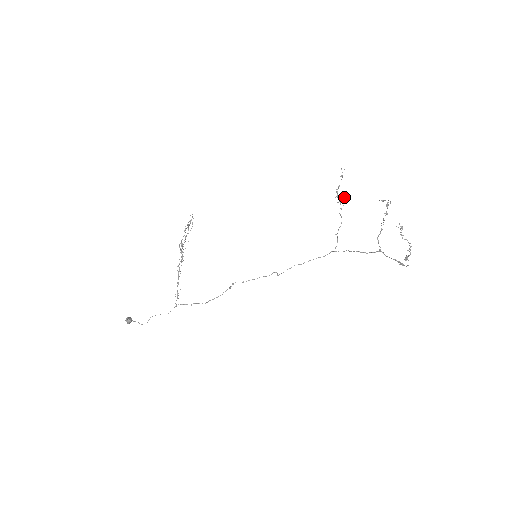
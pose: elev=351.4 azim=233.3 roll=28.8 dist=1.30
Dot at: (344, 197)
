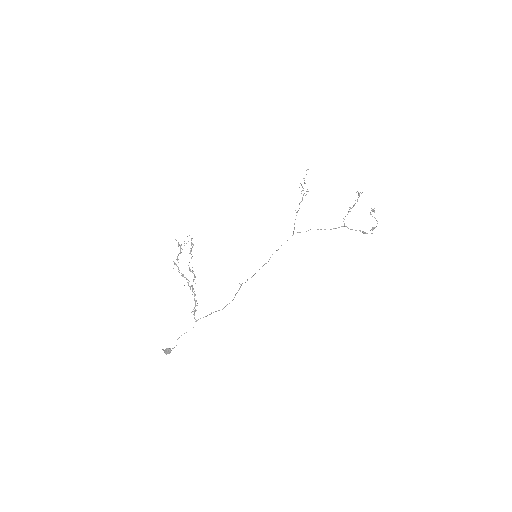
Dot at: occluded
